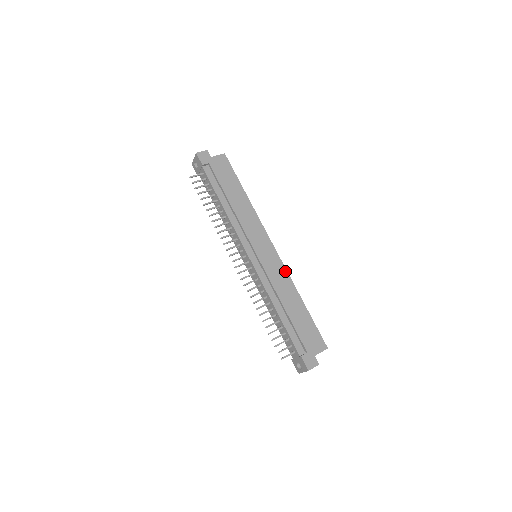
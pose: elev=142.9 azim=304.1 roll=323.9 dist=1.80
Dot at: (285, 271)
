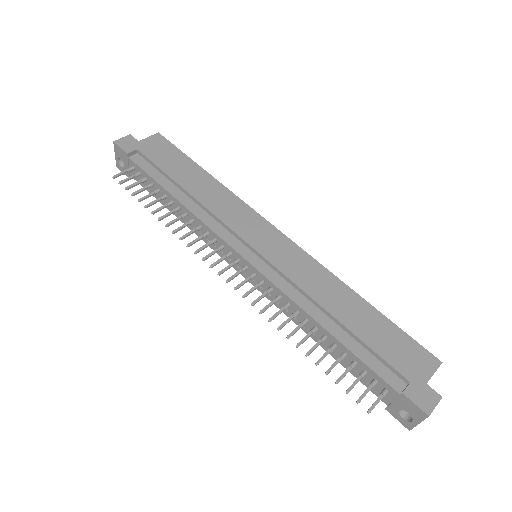
Dot at: (312, 260)
